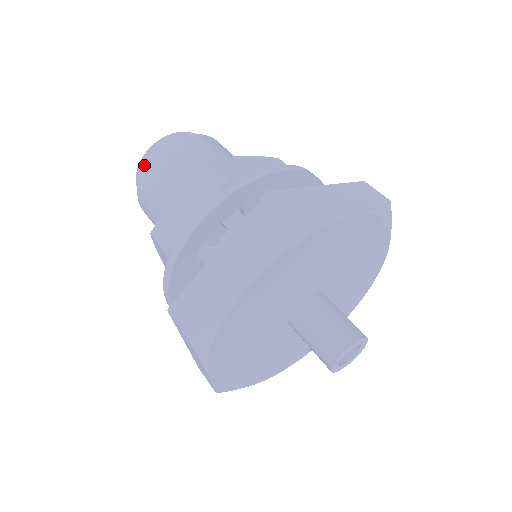
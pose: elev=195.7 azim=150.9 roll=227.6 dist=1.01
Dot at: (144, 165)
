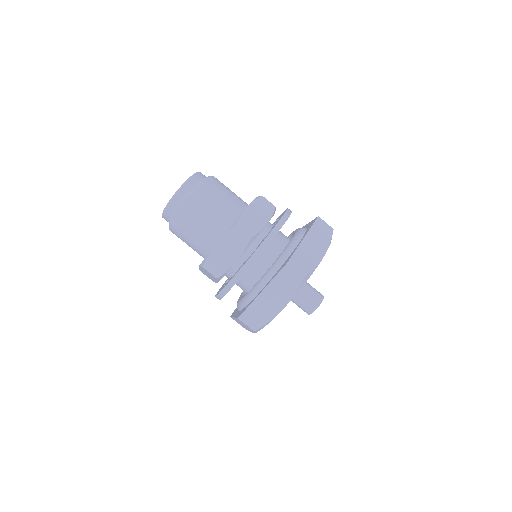
Dot at: (172, 209)
